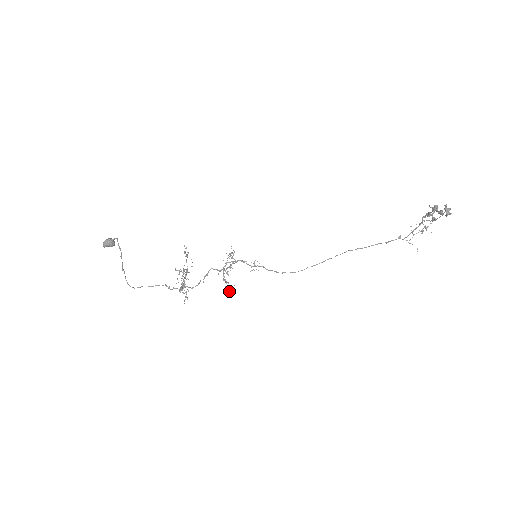
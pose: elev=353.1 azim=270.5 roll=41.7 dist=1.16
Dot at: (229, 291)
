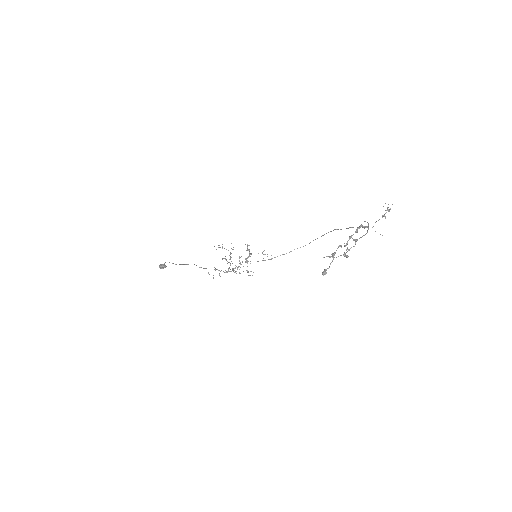
Dot at: occluded
